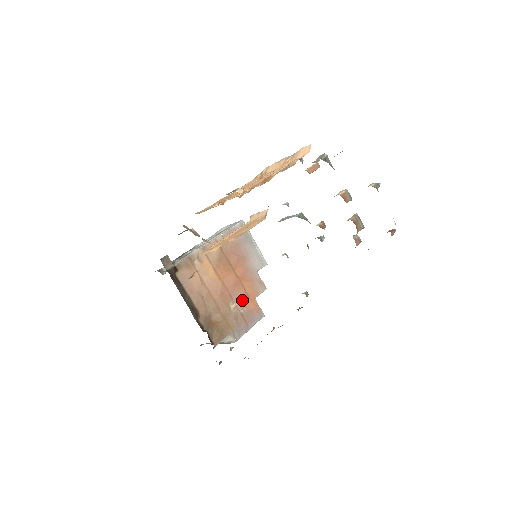
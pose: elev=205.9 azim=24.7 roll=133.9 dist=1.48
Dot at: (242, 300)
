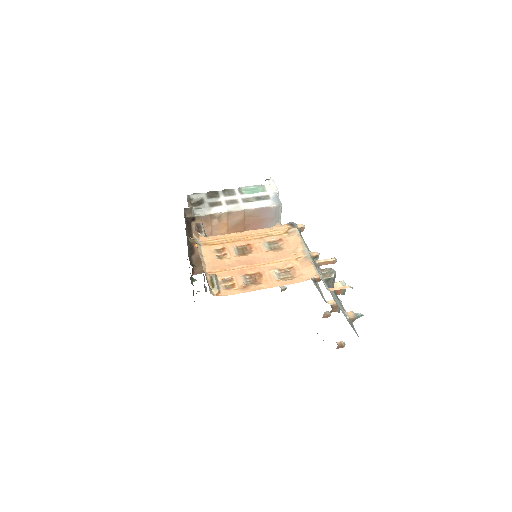
Dot at: occluded
